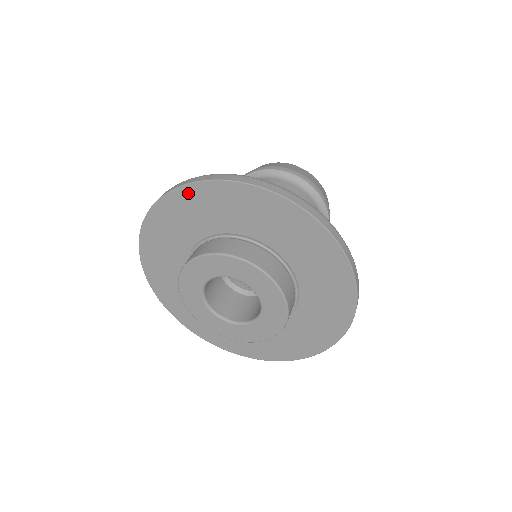
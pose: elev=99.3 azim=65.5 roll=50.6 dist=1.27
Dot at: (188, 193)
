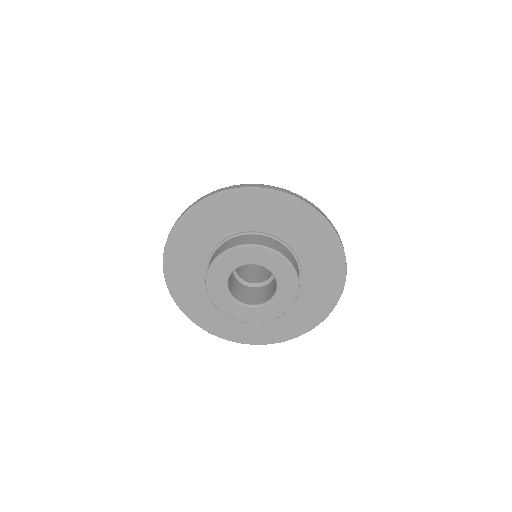
Dot at: (215, 201)
